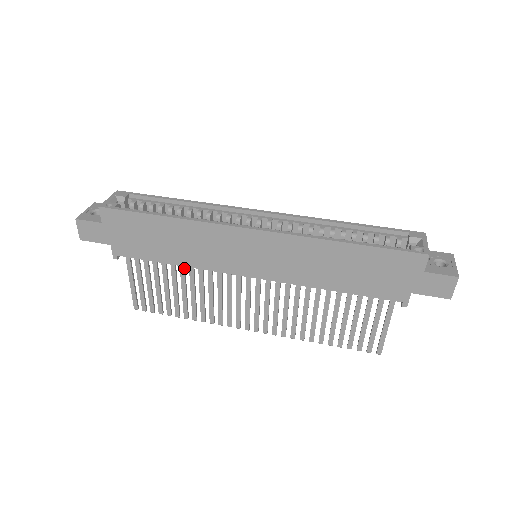
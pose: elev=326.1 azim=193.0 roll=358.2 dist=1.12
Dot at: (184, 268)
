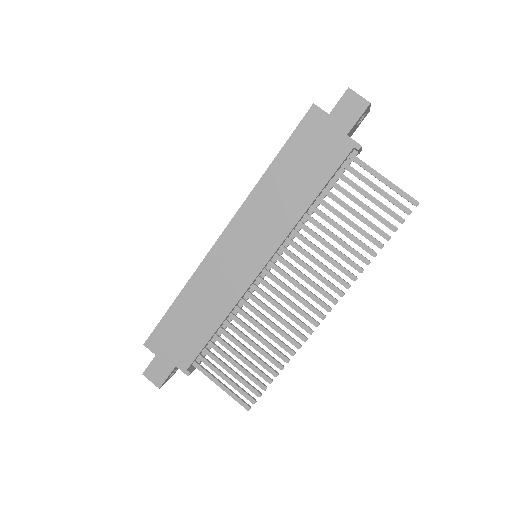
Dot at: (231, 325)
